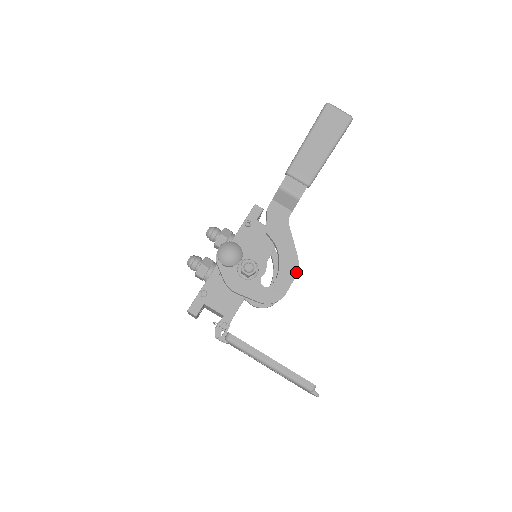
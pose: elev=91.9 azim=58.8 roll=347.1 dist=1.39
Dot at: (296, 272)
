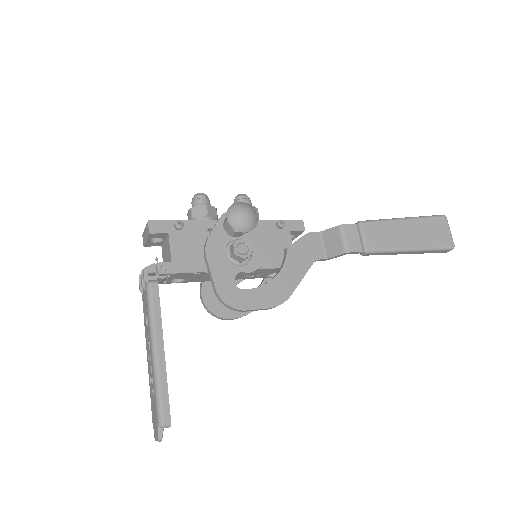
Dot at: (275, 305)
